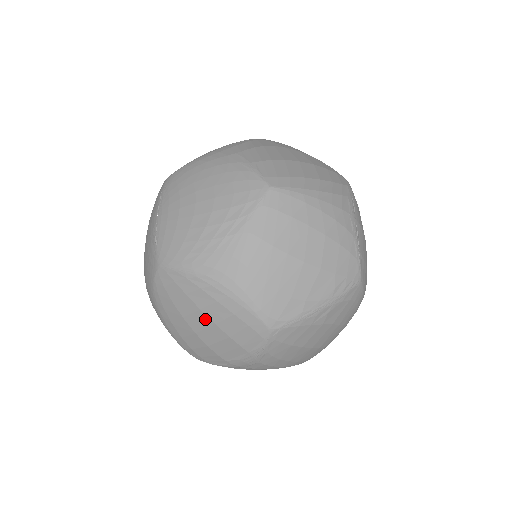
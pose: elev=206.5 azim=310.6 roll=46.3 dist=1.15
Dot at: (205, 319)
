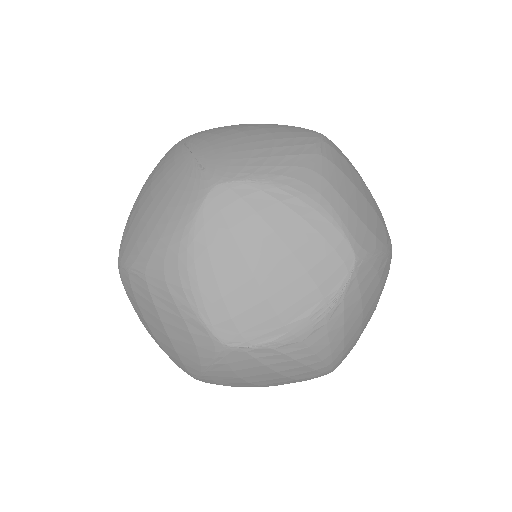
Dot at: (278, 247)
